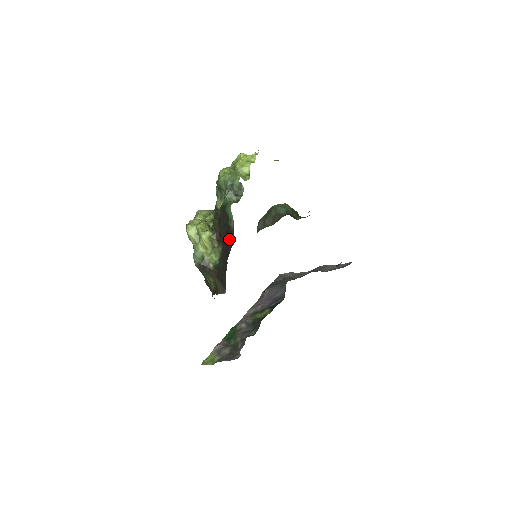
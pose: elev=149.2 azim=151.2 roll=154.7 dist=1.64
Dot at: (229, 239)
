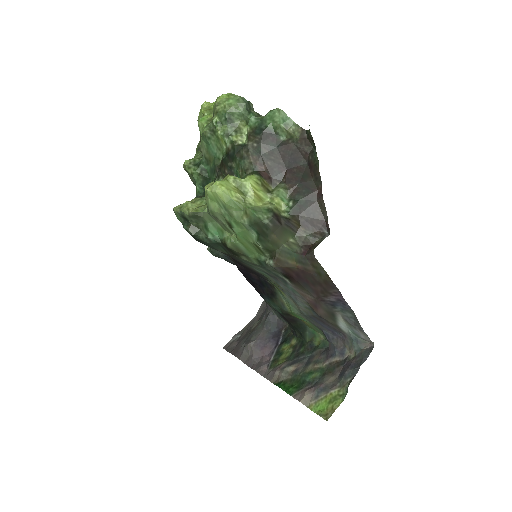
Dot at: (295, 156)
